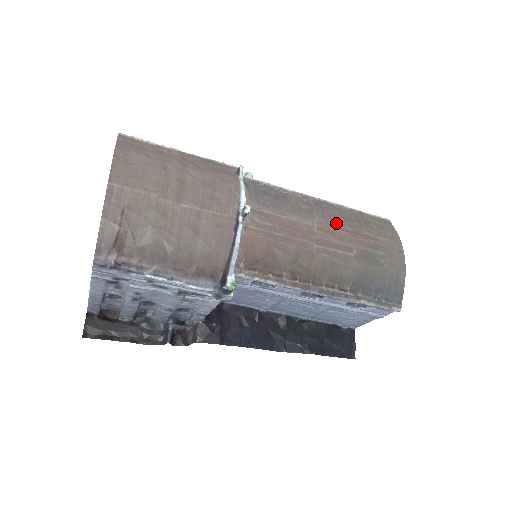
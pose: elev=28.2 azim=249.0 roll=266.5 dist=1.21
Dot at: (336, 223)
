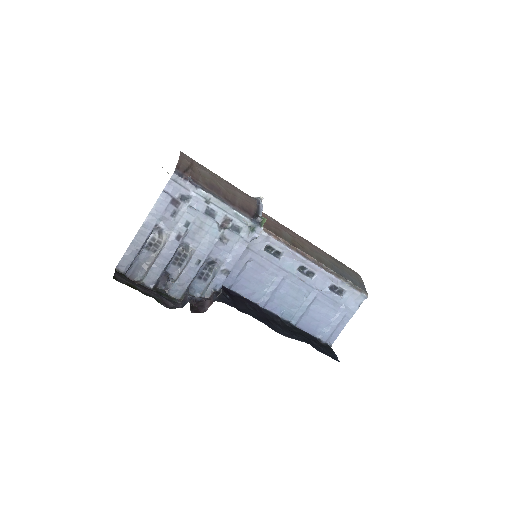
Dot at: occluded
